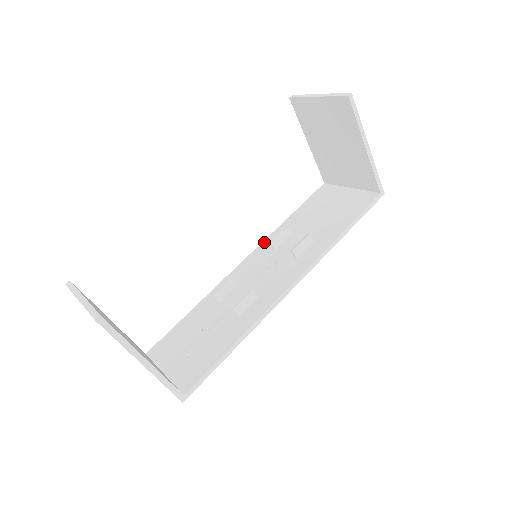
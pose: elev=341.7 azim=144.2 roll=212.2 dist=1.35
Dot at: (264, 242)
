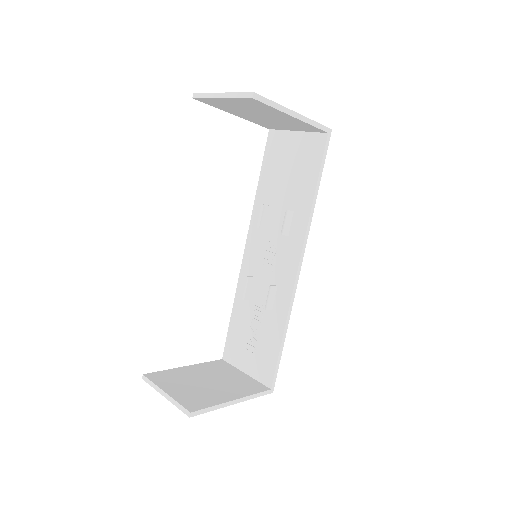
Dot at: (251, 222)
